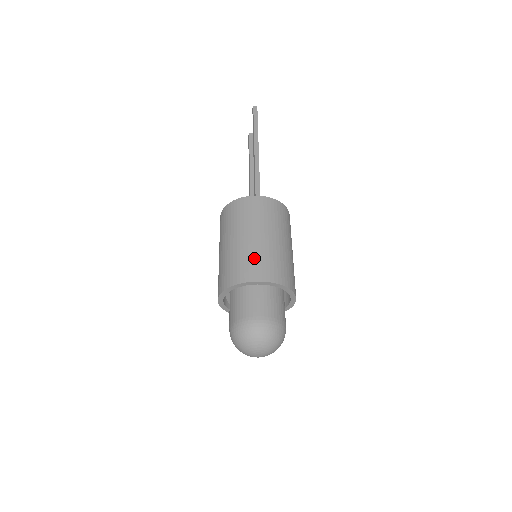
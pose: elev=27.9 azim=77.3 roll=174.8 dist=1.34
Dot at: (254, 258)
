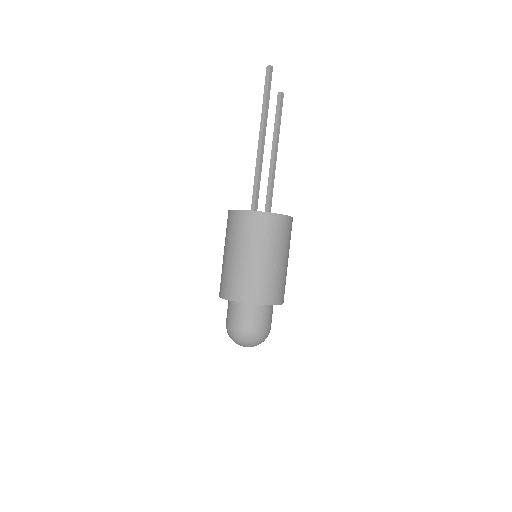
Dot at: (226, 277)
